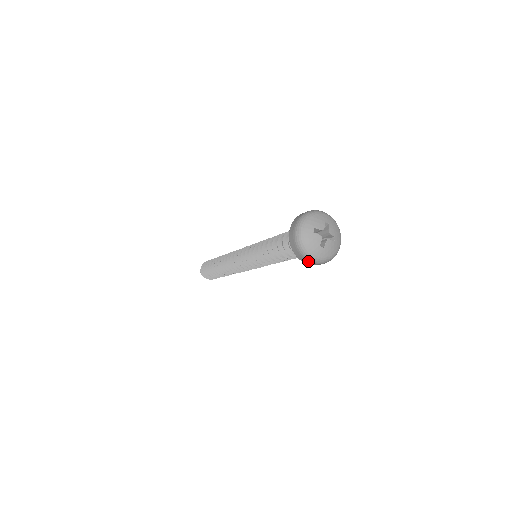
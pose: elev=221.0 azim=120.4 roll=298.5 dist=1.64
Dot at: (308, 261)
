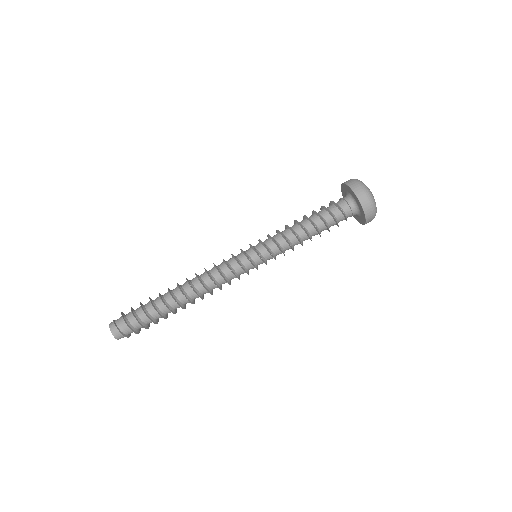
Dot at: (364, 194)
